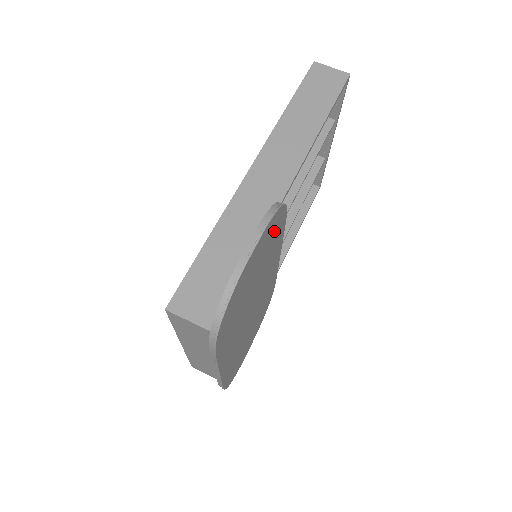
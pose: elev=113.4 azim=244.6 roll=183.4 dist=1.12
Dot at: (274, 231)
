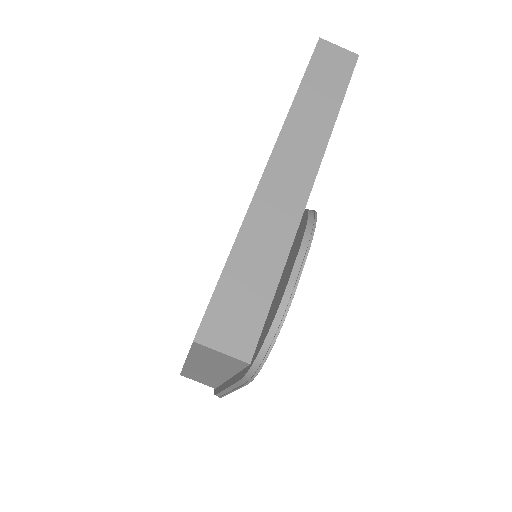
Dot at: occluded
